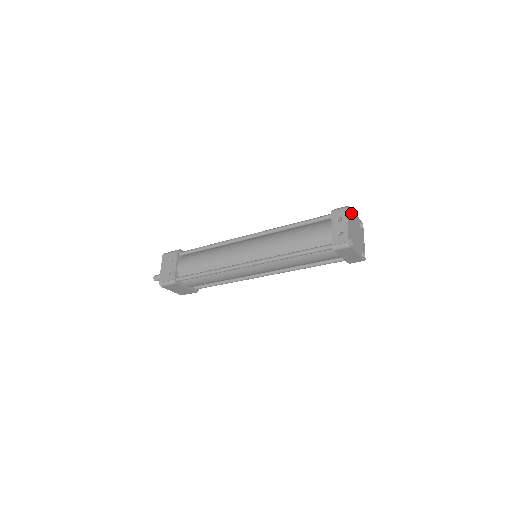
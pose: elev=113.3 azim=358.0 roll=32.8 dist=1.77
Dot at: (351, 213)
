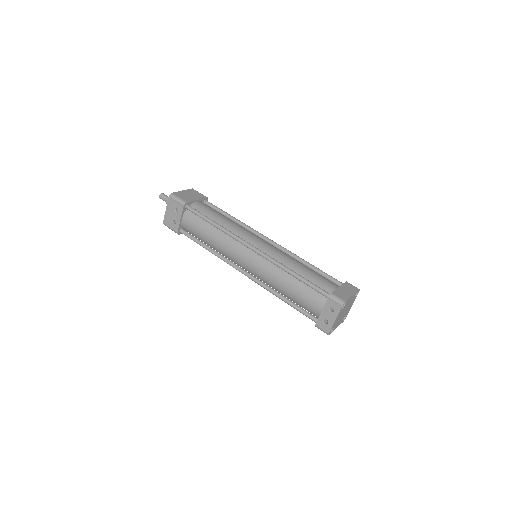
Dot at: (346, 302)
